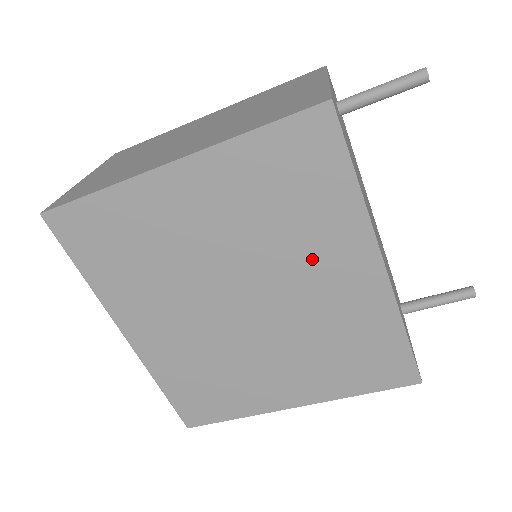
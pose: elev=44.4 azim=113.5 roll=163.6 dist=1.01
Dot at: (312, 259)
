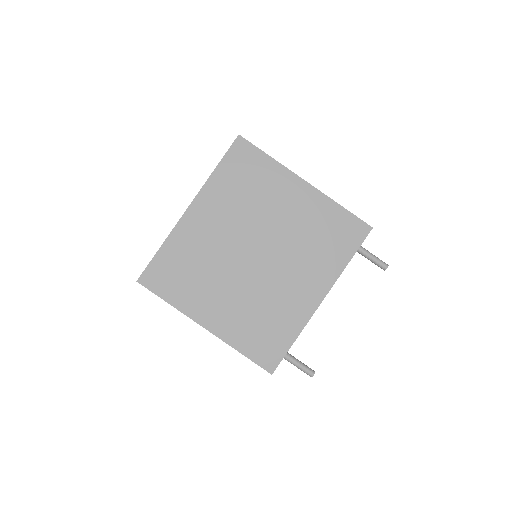
Dot at: (303, 269)
